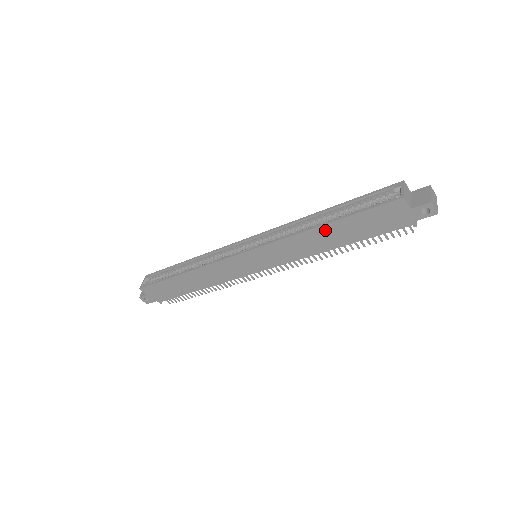
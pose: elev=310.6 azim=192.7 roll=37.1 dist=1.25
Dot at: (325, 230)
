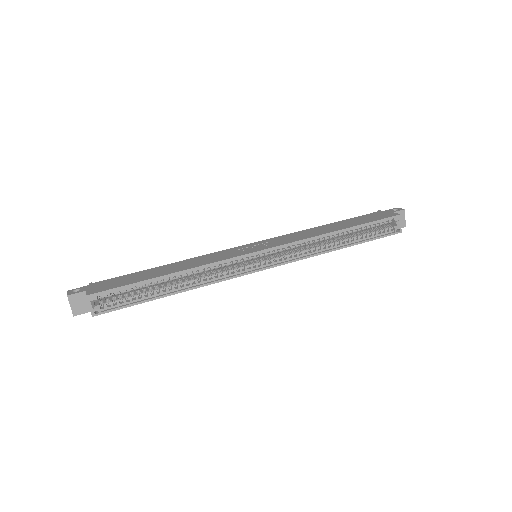
Dot at: (340, 247)
